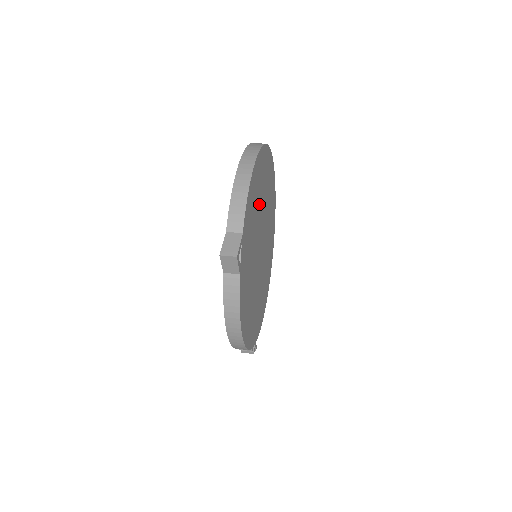
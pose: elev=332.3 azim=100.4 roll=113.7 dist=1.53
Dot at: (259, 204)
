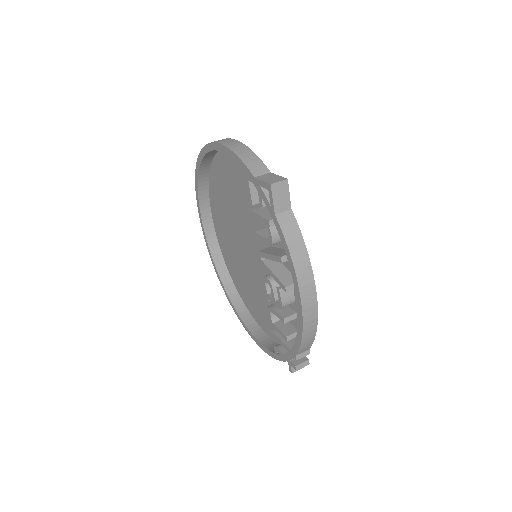
Dot at: (239, 196)
